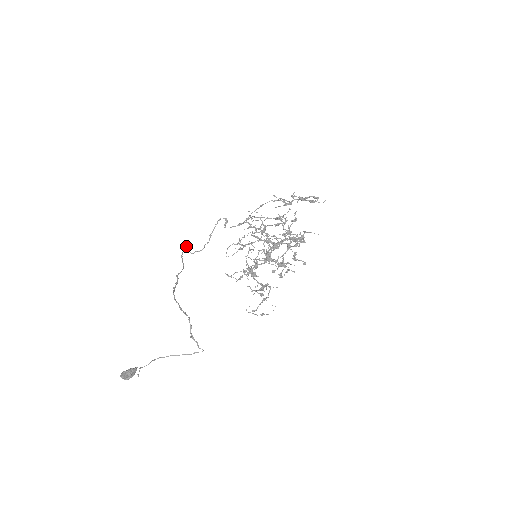
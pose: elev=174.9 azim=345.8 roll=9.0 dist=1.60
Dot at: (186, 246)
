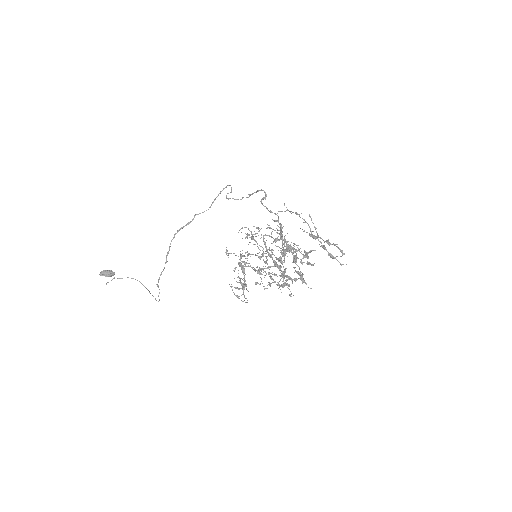
Dot at: (230, 185)
